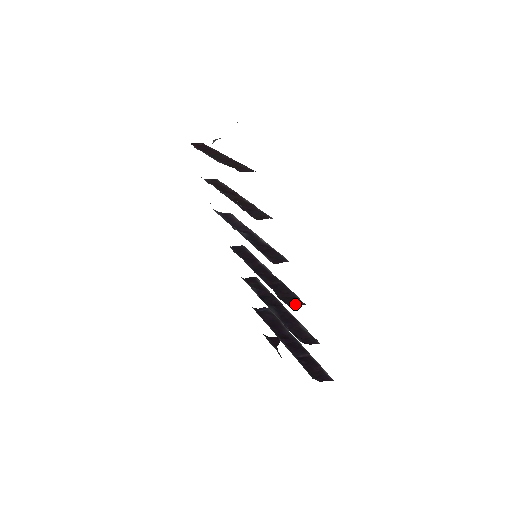
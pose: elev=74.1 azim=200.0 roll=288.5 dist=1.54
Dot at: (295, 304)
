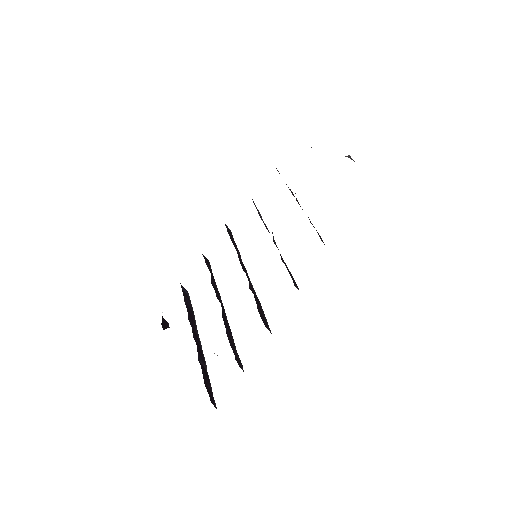
Dot at: (268, 327)
